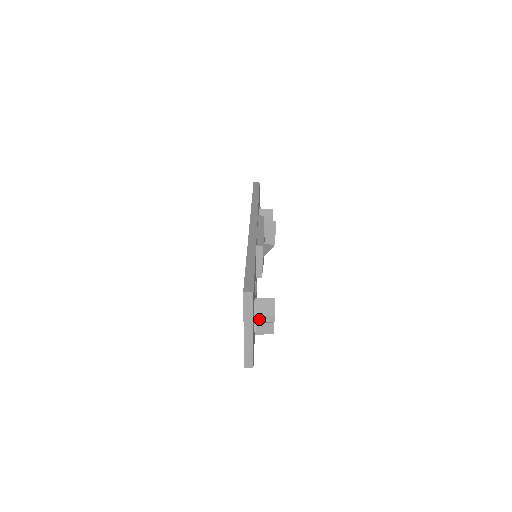
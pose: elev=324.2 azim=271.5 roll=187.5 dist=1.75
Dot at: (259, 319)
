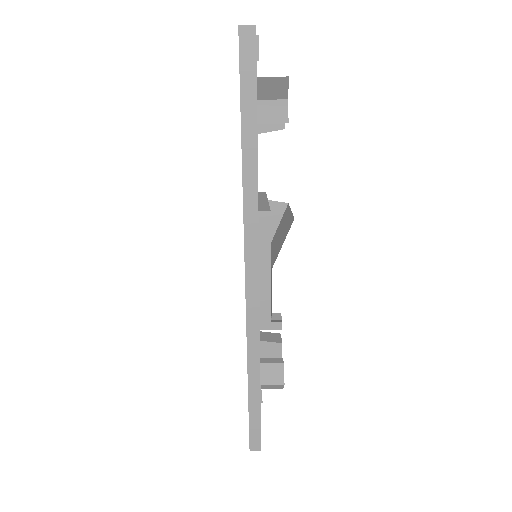
Dot at: occluded
